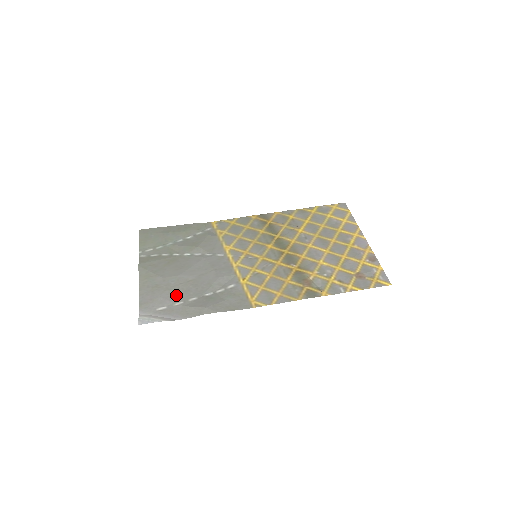
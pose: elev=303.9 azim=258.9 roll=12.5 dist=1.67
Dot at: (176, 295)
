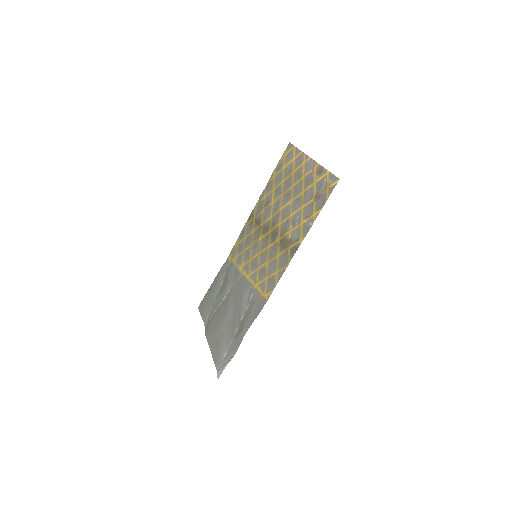
Dot at: (228, 336)
